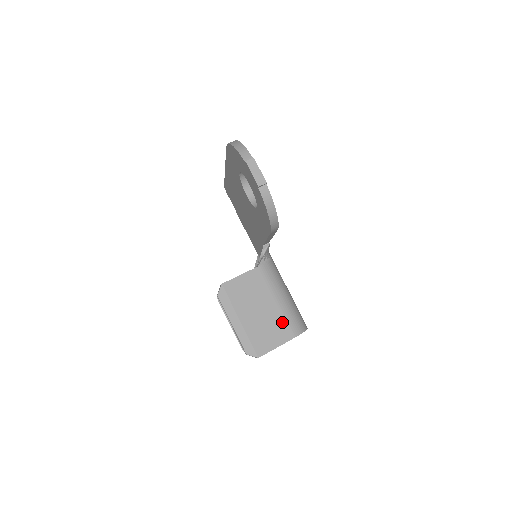
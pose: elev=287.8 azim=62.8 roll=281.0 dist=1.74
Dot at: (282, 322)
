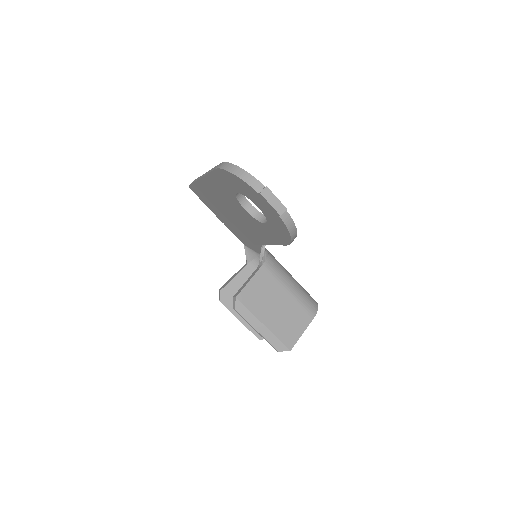
Dot at: (299, 309)
